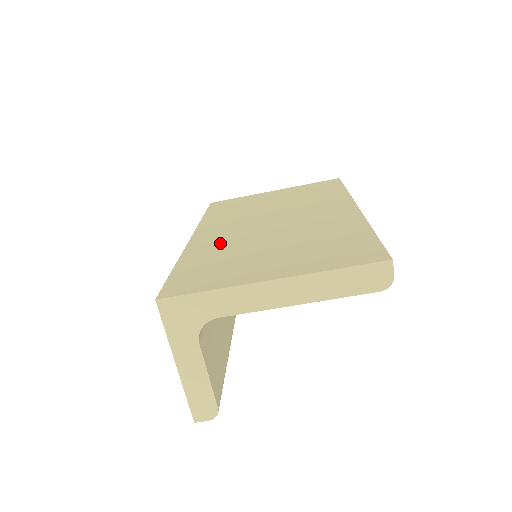
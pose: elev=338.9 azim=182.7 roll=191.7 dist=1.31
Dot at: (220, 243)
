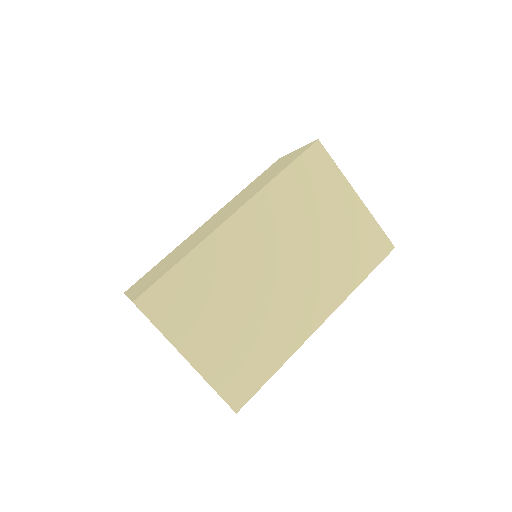
Dot at: (228, 261)
